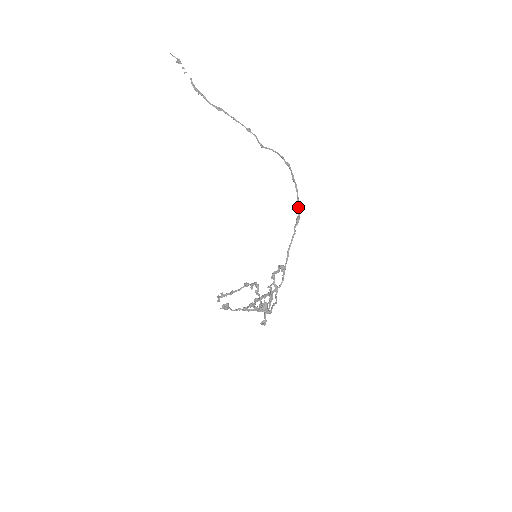
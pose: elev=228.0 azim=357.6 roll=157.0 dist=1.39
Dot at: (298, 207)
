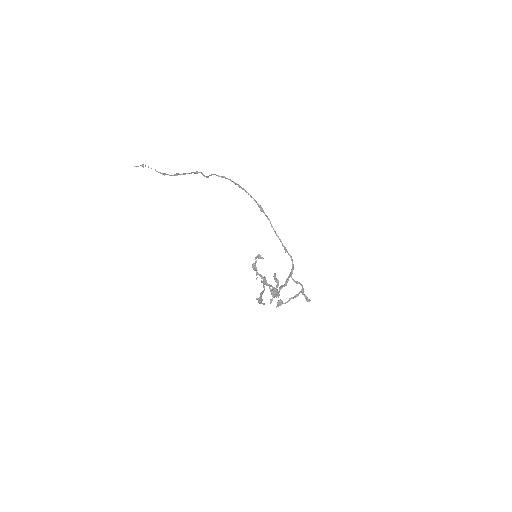
Dot at: occluded
